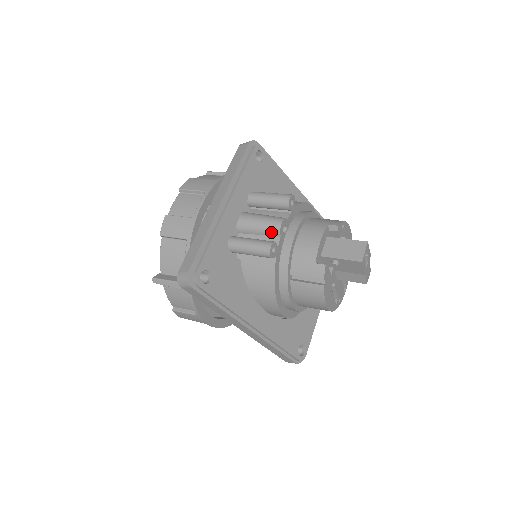
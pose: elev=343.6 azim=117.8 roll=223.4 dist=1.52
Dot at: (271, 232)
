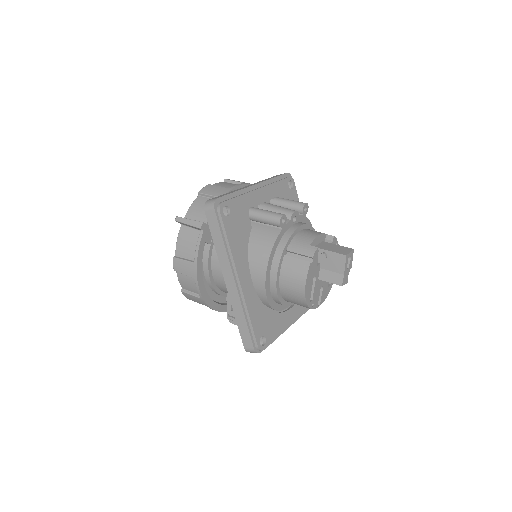
Dot at: occluded
